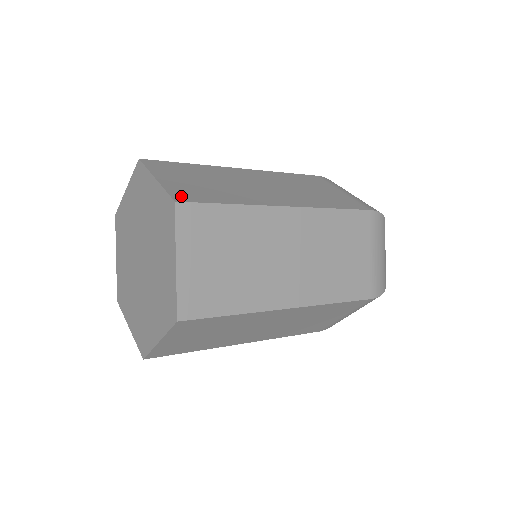
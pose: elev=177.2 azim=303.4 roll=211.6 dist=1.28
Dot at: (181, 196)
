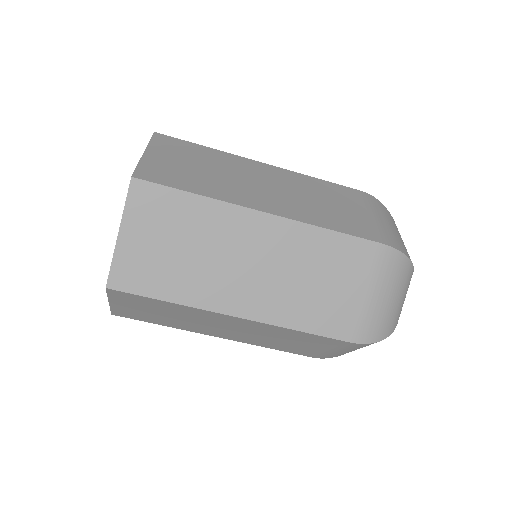
Dot at: occluded
